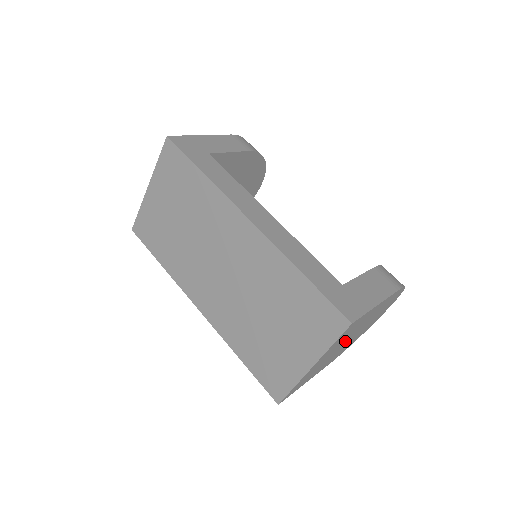
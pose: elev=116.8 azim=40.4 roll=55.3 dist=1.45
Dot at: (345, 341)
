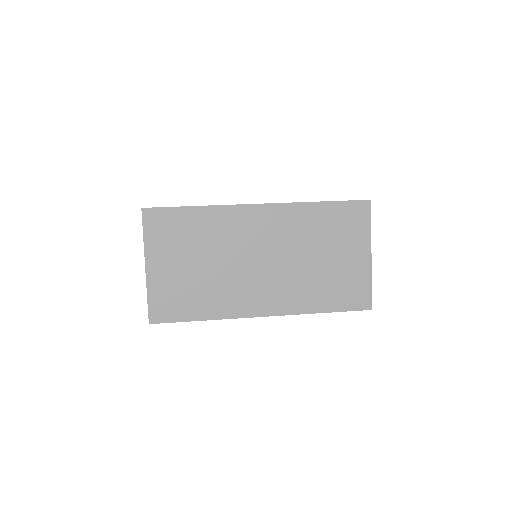
Dot at: occluded
